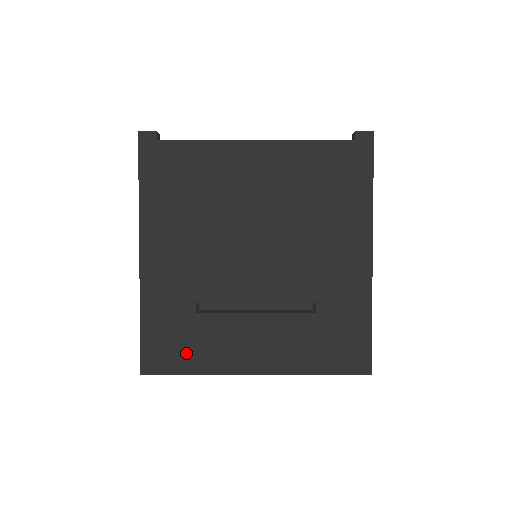
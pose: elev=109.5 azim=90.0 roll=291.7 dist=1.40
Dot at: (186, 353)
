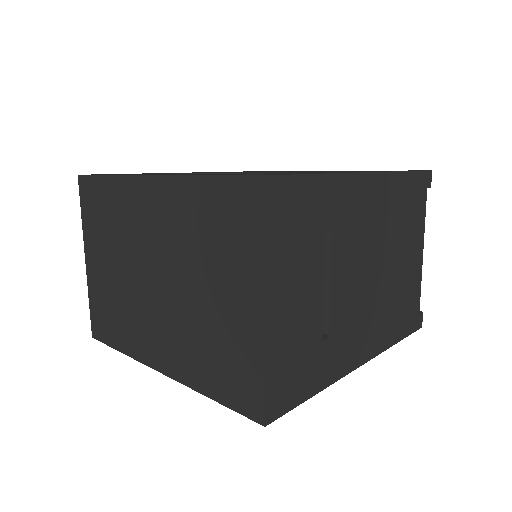
Dot at: occluded
